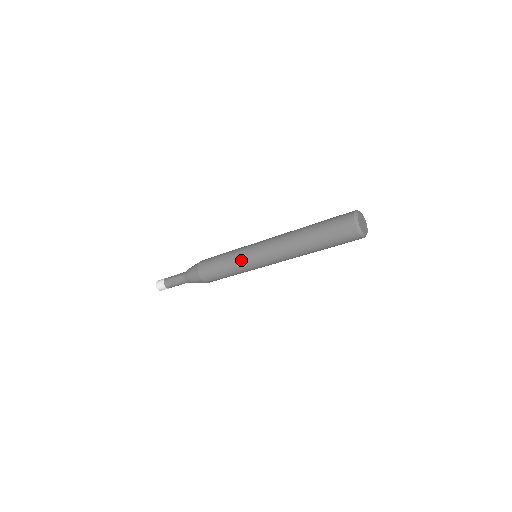
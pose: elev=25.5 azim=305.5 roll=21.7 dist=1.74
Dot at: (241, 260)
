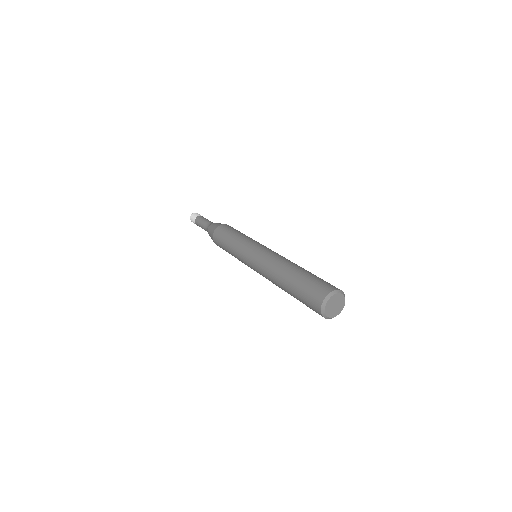
Dot at: (241, 261)
